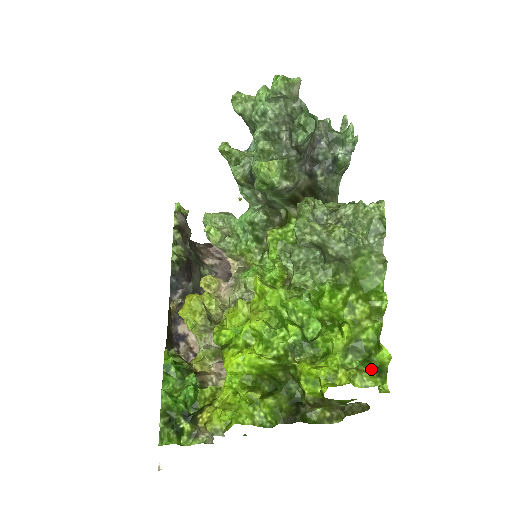
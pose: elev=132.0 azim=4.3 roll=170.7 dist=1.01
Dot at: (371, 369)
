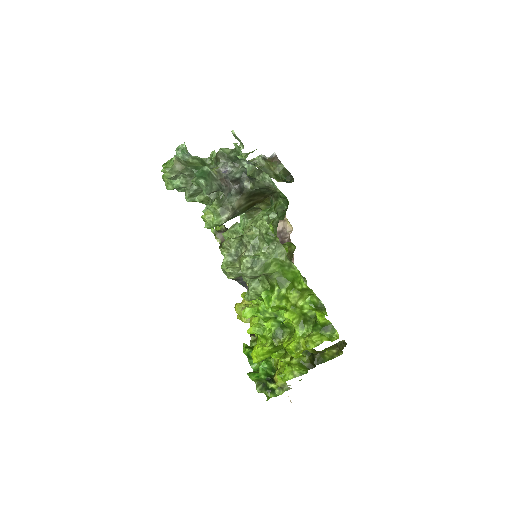
Dot at: (319, 330)
